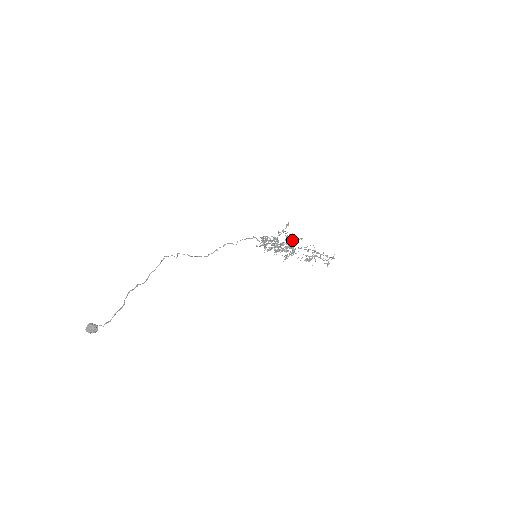
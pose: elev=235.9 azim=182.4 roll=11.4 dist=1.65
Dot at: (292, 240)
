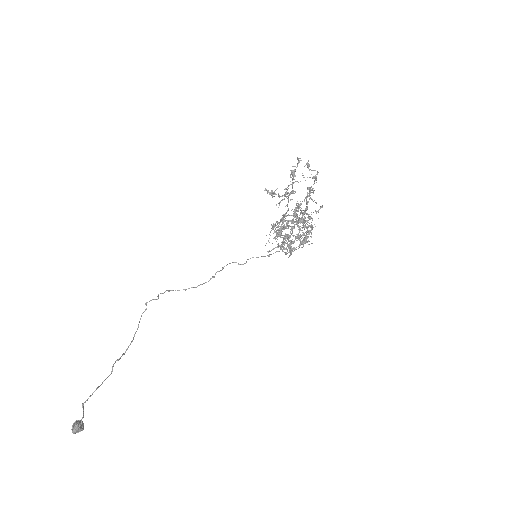
Dot at: (302, 213)
